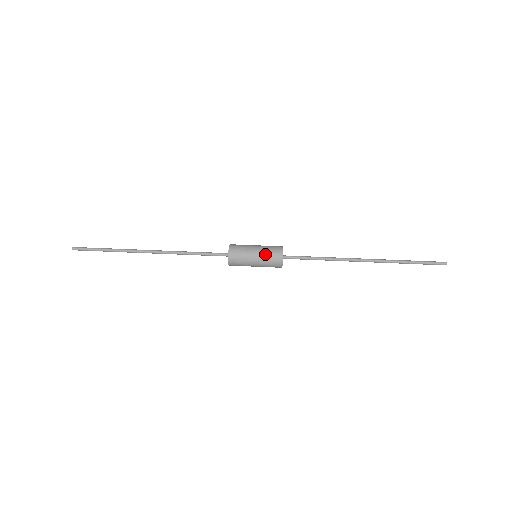
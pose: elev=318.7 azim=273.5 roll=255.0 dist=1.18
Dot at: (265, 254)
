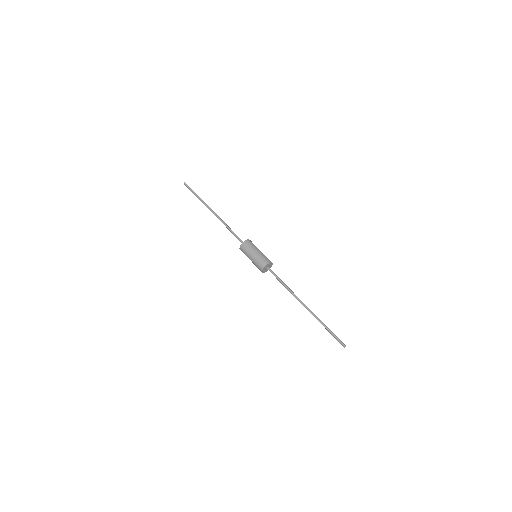
Dot at: (254, 264)
